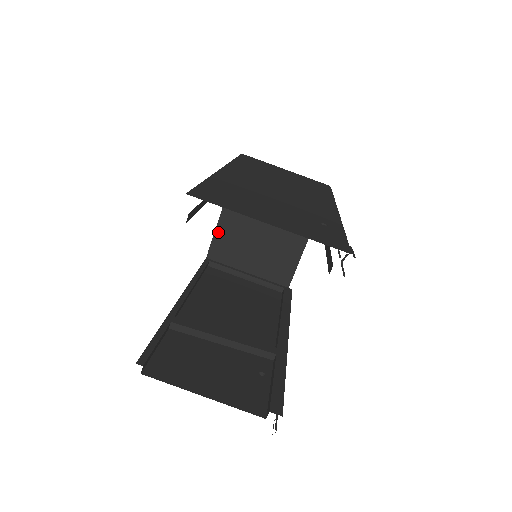
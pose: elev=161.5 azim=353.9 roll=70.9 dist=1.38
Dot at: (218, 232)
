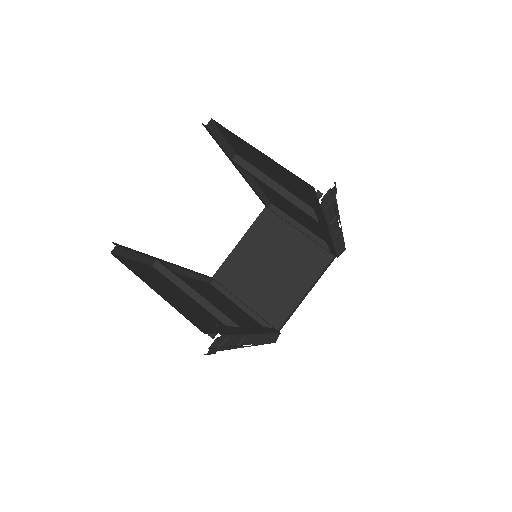
Dot at: (232, 256)
